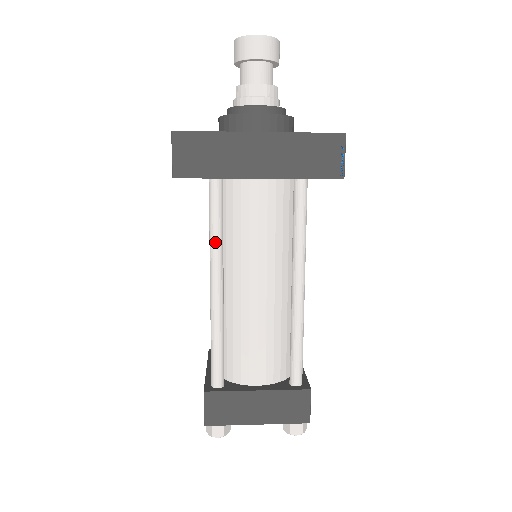
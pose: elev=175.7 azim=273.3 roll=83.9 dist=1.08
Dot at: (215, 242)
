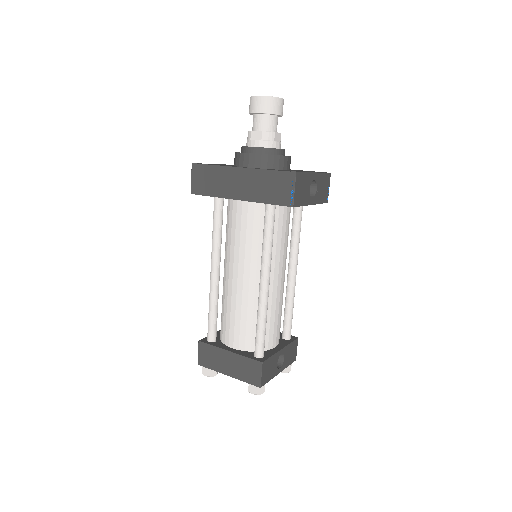
Dot at: (213, 240)
